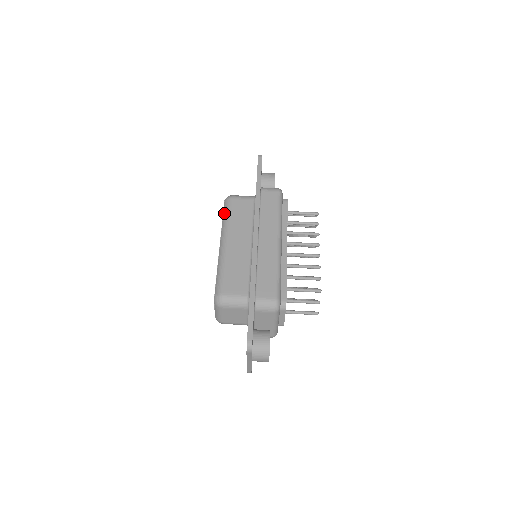
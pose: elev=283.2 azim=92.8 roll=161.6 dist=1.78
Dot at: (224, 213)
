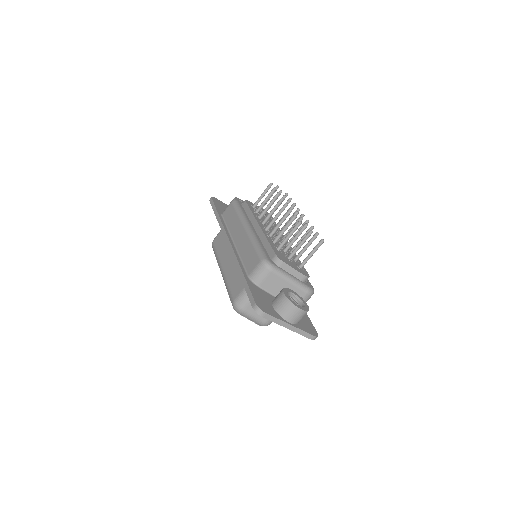
Dot at: occluded
